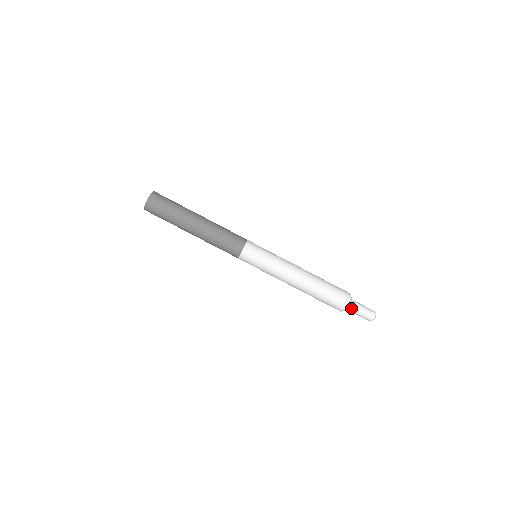
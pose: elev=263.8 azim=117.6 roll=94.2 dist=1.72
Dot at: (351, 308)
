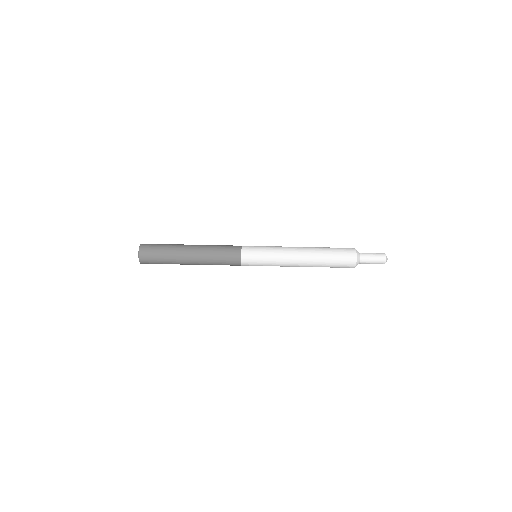
Dot at: (362, 259)
